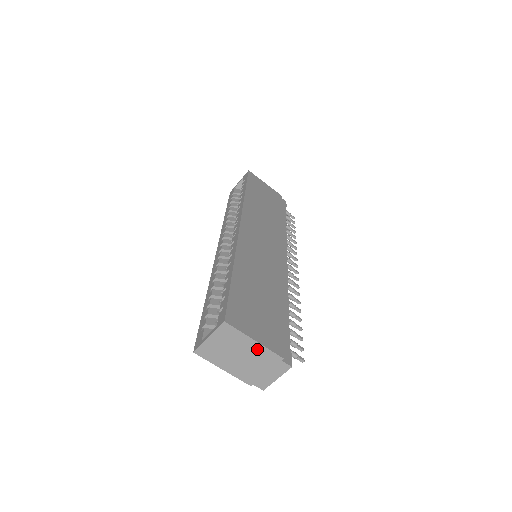
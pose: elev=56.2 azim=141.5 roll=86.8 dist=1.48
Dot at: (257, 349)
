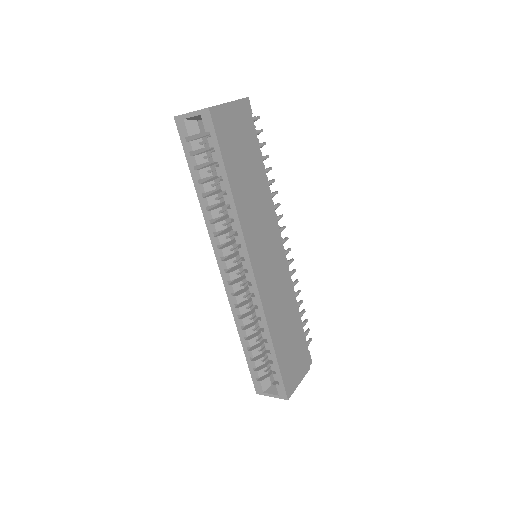
Dot at: occluded
